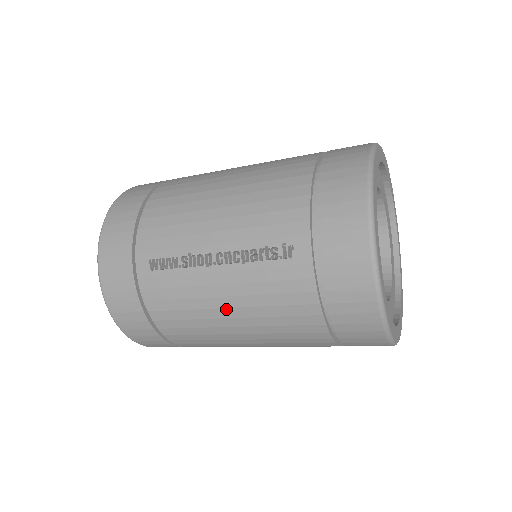
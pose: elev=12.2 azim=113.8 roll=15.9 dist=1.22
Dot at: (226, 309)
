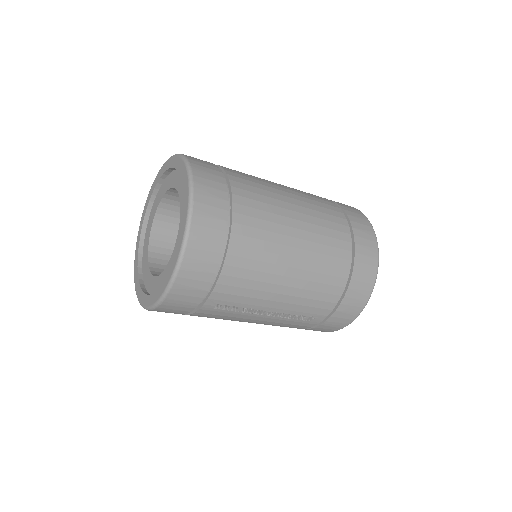
Dot at: occluded
